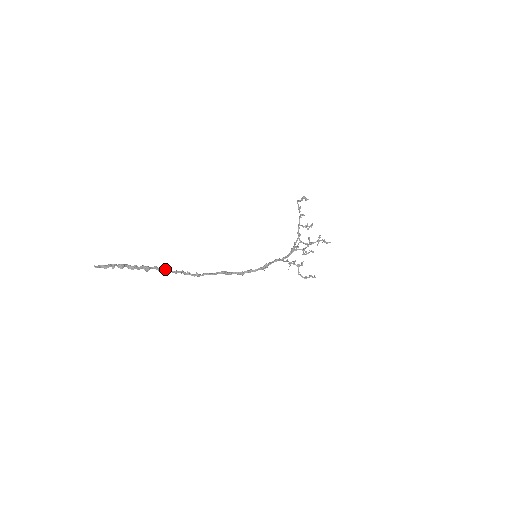
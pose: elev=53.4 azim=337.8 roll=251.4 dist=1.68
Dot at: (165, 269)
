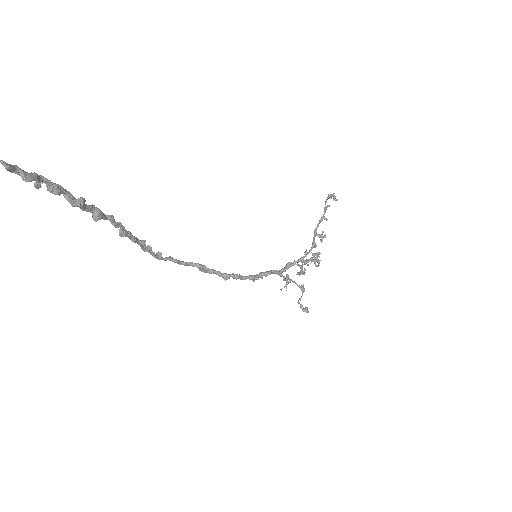
Dot at: (123, 227)
